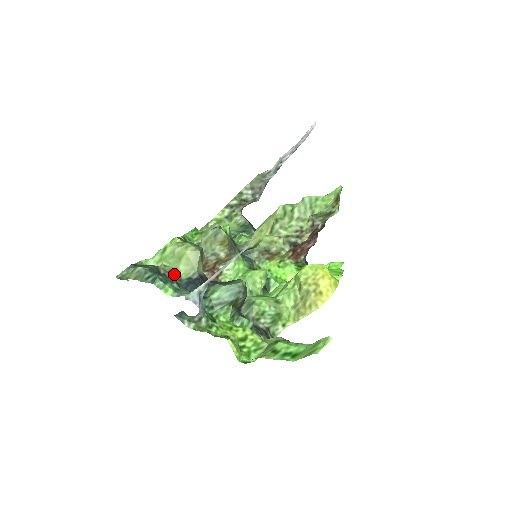
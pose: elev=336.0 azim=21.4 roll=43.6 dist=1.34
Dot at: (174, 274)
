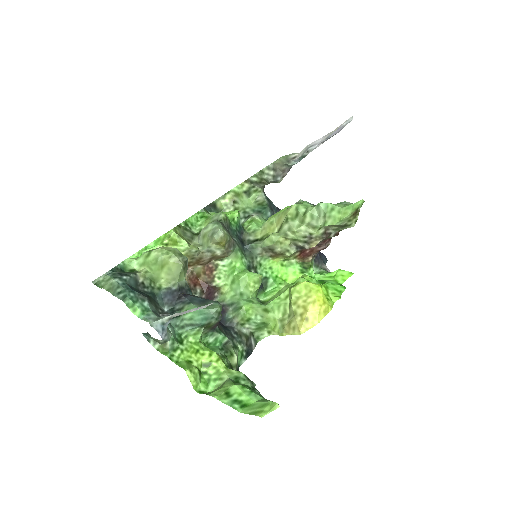
Dot at: (155, 281)
